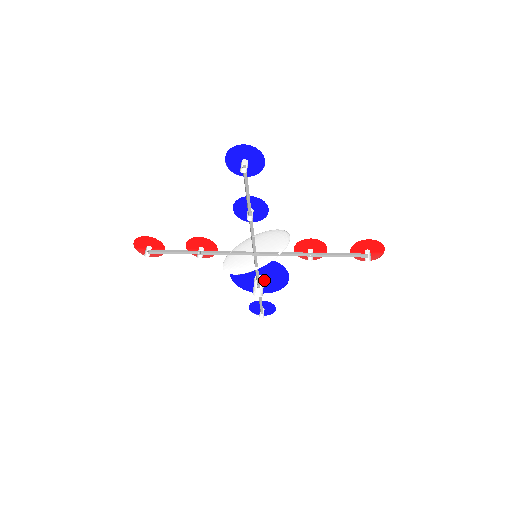
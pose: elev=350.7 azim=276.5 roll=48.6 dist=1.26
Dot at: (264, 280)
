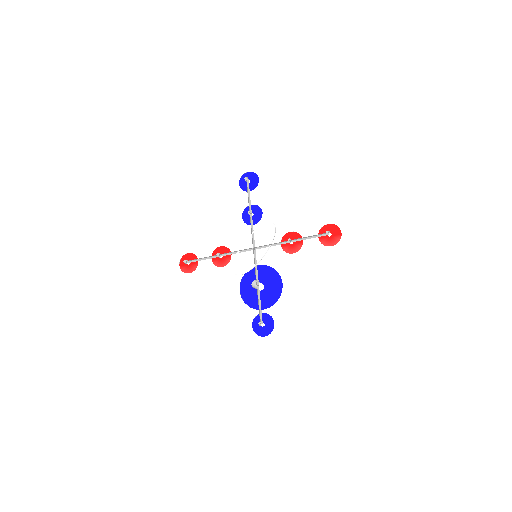
Dot at: (264, 292)
